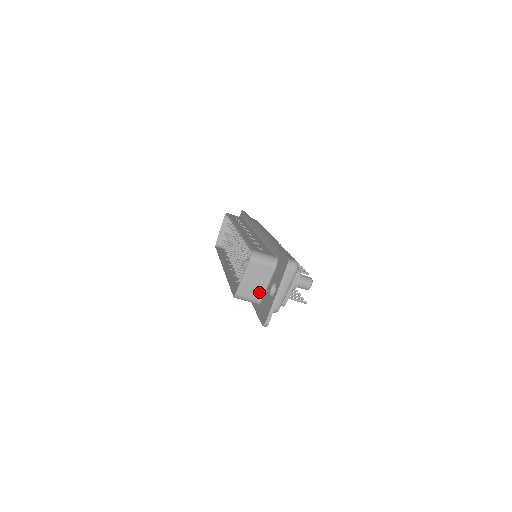
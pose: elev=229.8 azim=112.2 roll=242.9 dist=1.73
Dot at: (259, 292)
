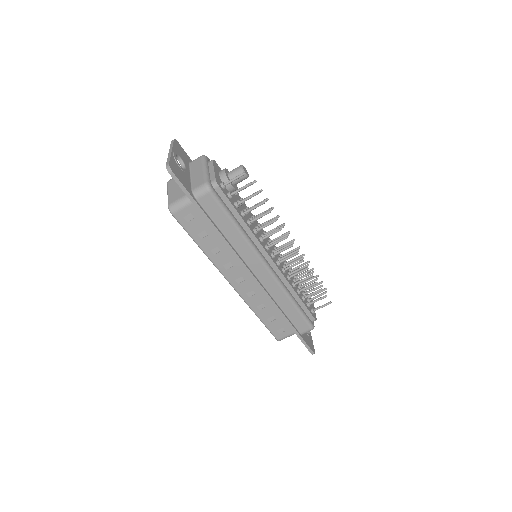
Dot at: occluded
